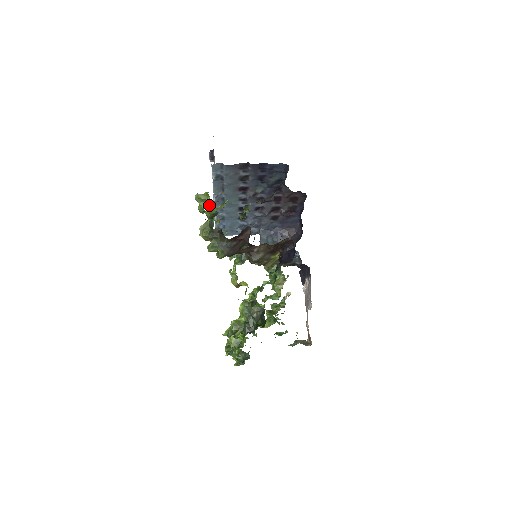
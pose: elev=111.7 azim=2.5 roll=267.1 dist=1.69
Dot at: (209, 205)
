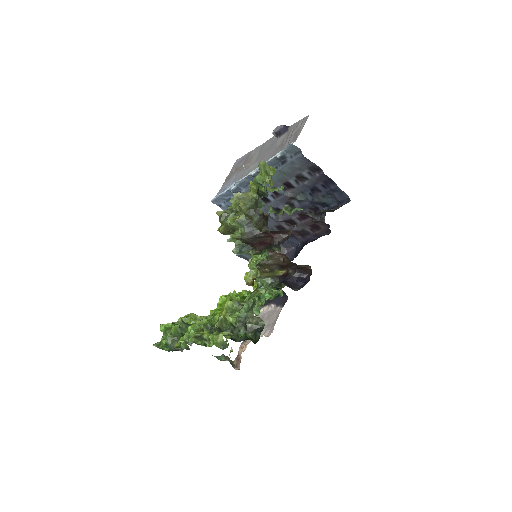
Dot at: (270, 182)
